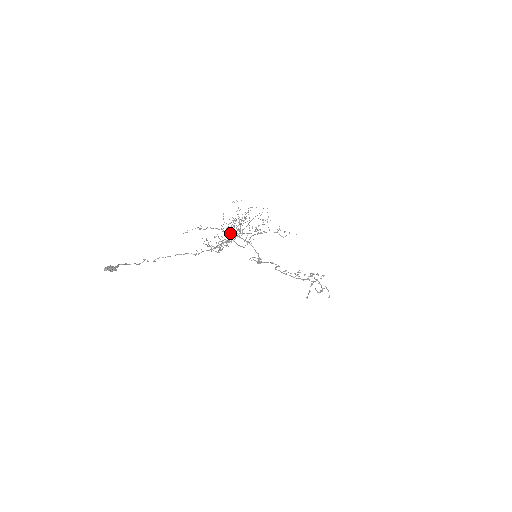
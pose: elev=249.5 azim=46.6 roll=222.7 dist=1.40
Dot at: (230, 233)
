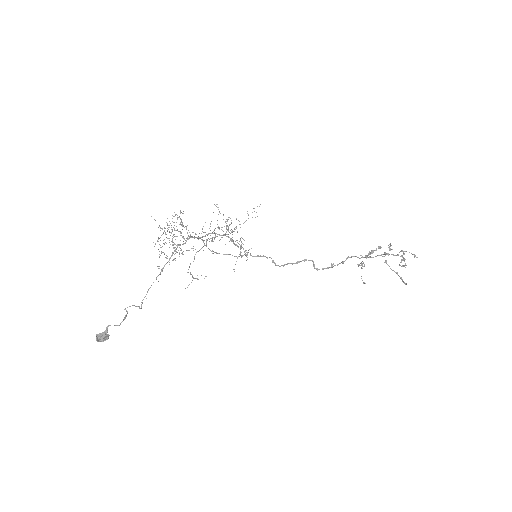
Dot at: (202, 247)
